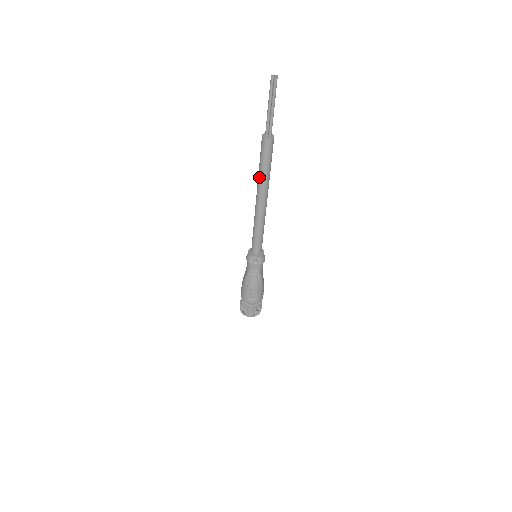
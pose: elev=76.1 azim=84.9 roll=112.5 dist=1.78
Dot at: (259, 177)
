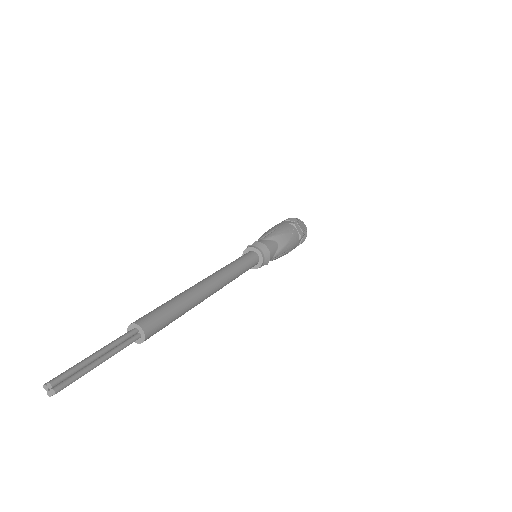
Dot at: occluded
